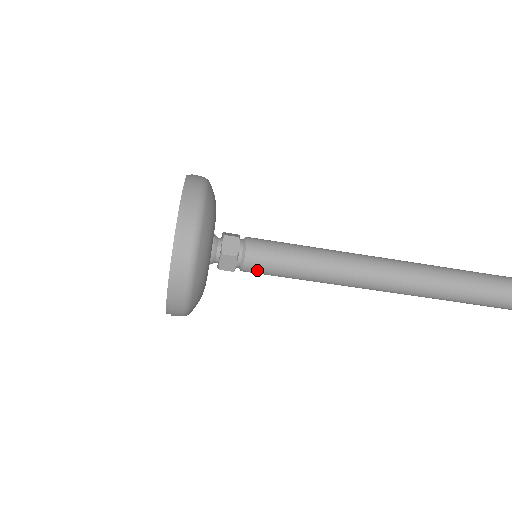
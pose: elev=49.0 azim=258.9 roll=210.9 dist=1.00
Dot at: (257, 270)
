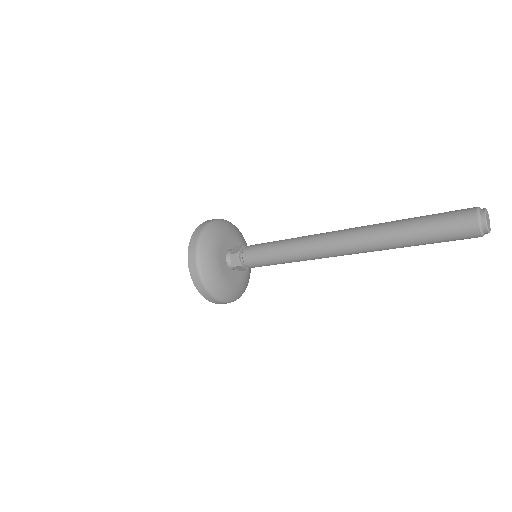
Dot at: occluded
